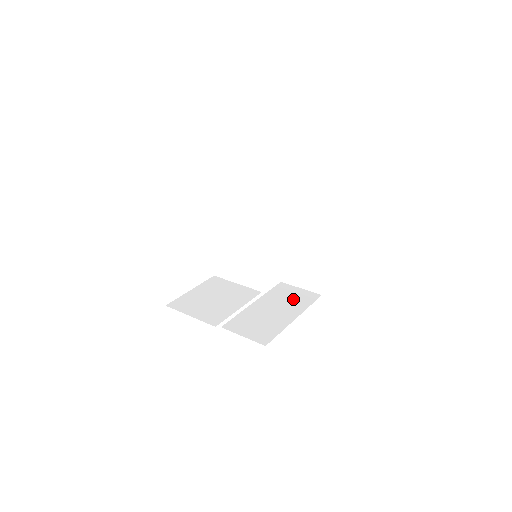
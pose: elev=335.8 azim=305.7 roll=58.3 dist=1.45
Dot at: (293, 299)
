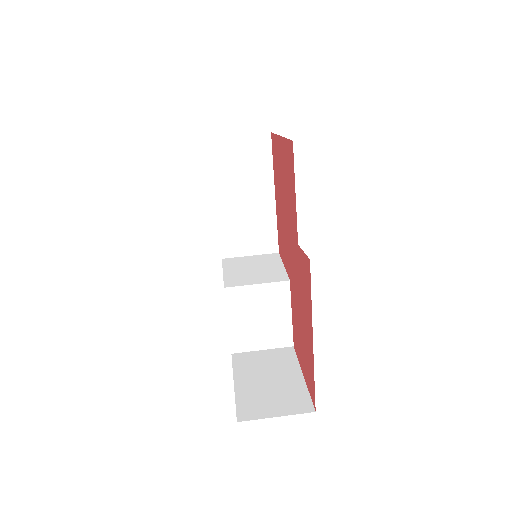
Dot at: (248, 165)
